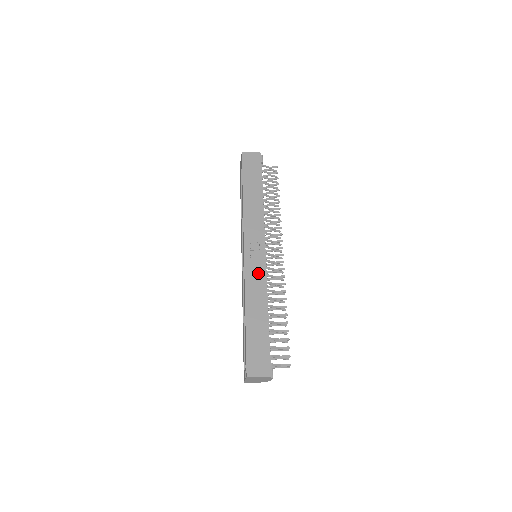
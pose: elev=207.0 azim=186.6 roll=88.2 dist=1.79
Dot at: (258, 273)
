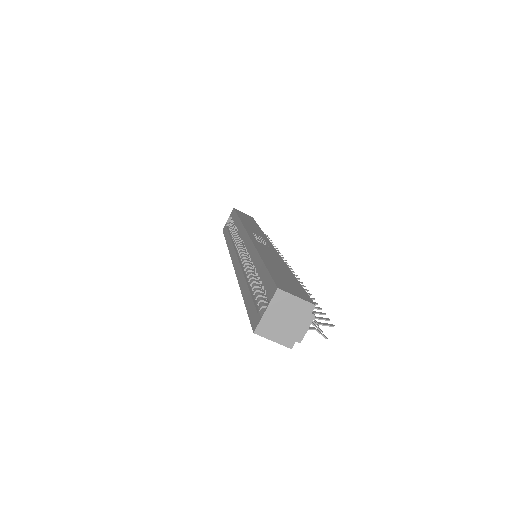
Dot at: (269, 249)
